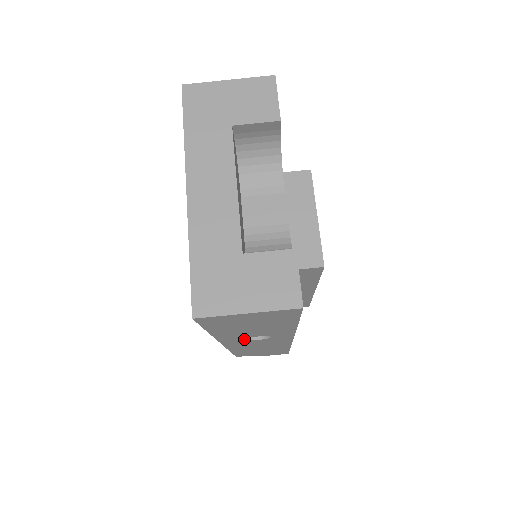
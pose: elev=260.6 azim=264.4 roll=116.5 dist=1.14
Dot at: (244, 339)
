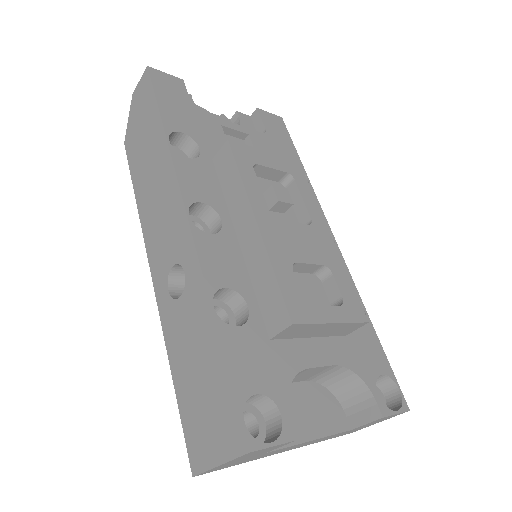
Dot at: occluded
